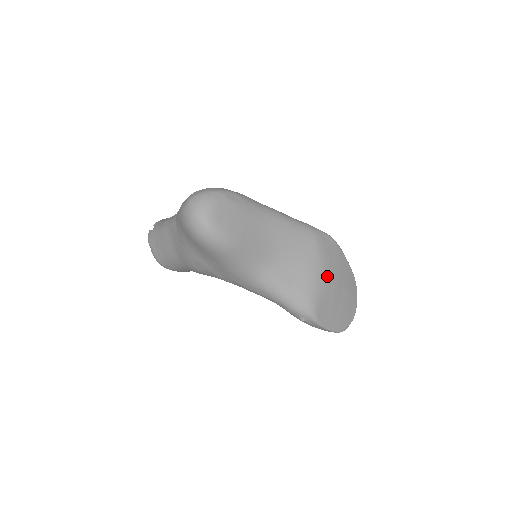
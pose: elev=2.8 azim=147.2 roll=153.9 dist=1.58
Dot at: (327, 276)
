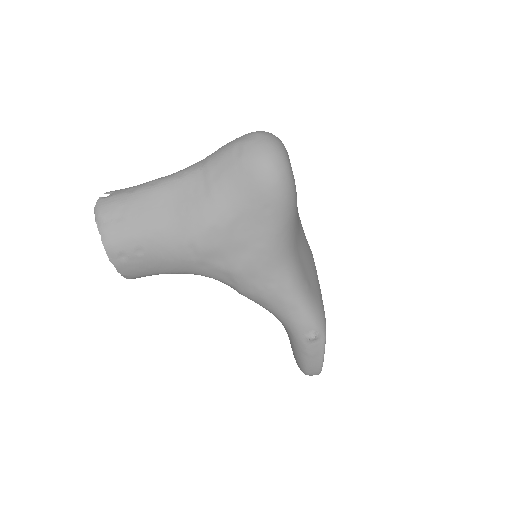
Dot at: occluded
